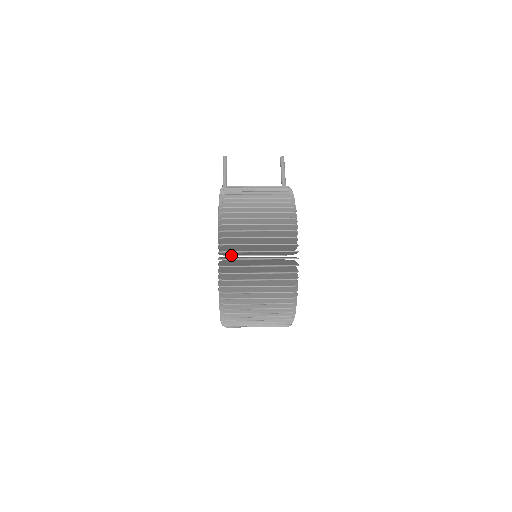
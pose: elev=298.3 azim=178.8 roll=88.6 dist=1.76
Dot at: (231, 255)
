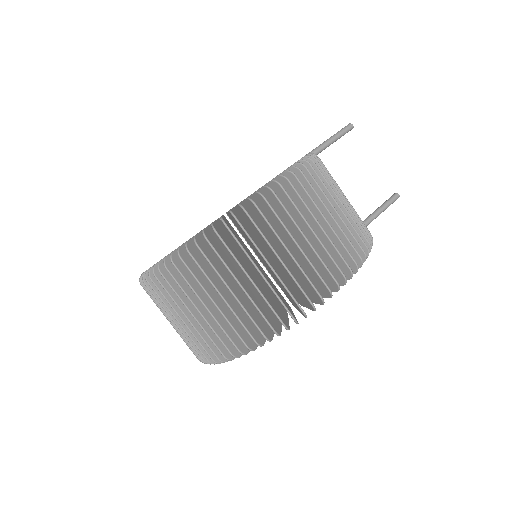
Dot at: occluded
